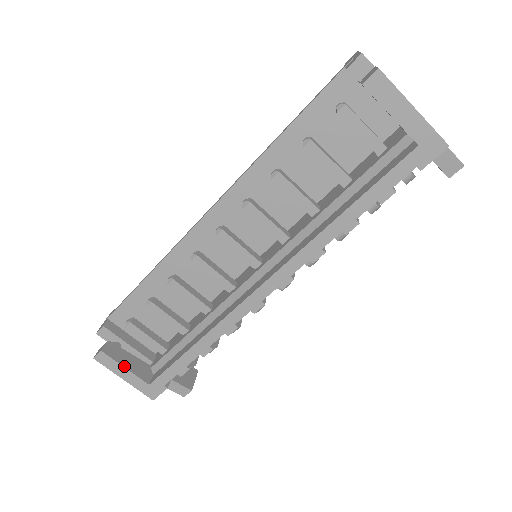
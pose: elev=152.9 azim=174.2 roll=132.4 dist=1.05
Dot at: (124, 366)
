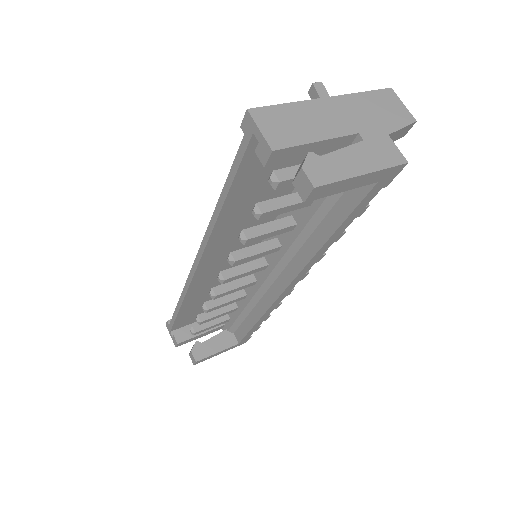
Dot at: (216, 353)
